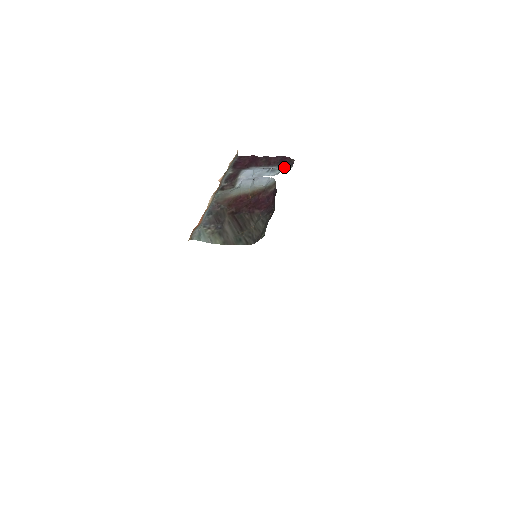
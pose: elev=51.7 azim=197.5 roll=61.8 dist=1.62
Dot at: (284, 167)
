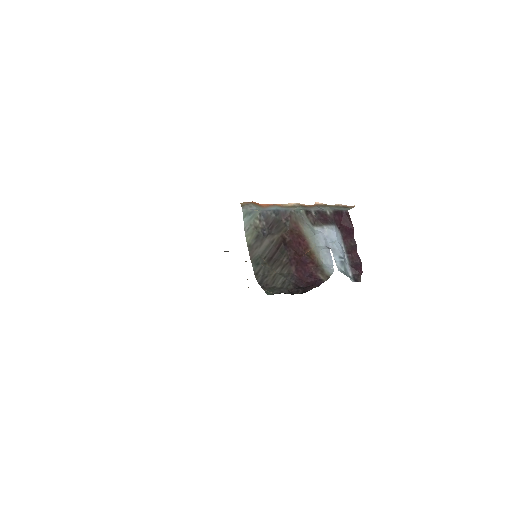
Dot at: (350, 271)
